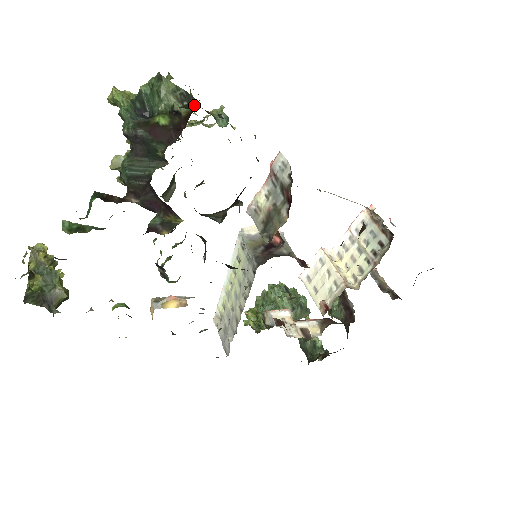
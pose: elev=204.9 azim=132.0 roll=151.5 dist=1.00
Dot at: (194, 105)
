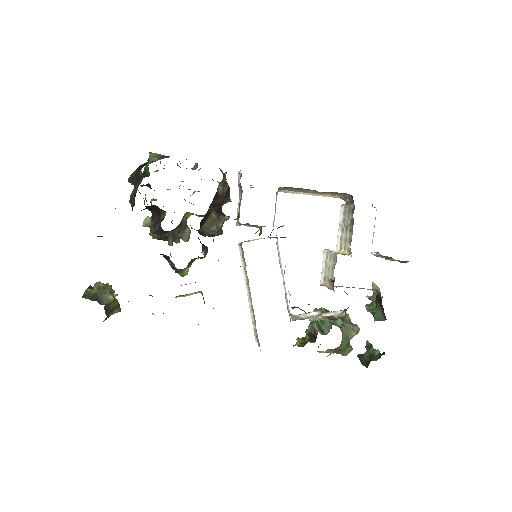
Dot at: occluded
